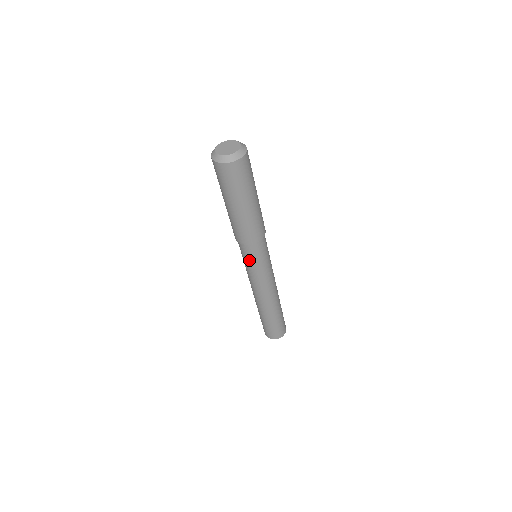
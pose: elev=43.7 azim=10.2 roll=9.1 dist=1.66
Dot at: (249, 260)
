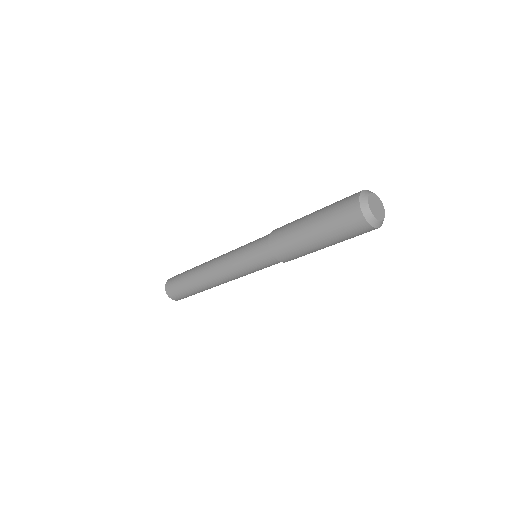
Dot at: (254, 261)
